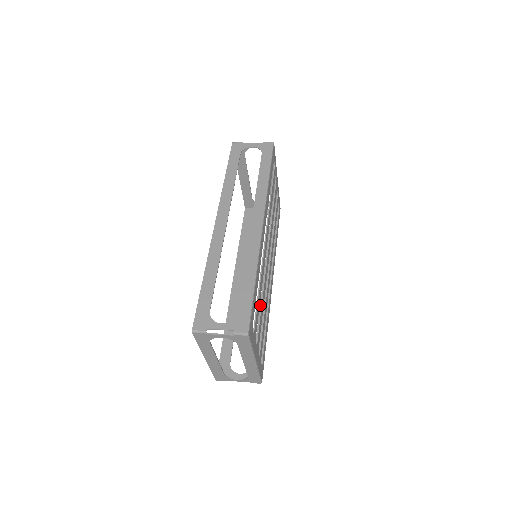
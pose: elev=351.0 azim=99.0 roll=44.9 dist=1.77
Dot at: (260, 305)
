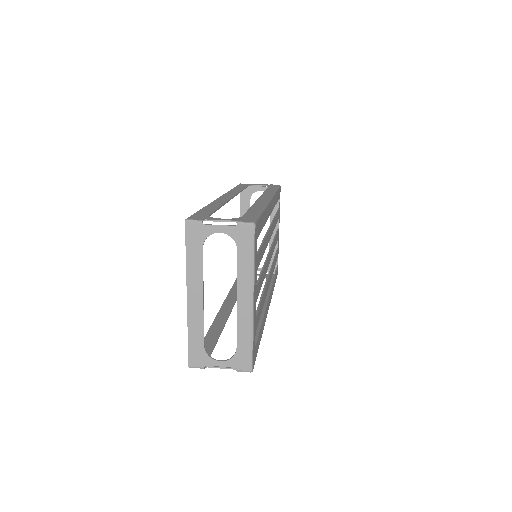
Dot at: occluded
